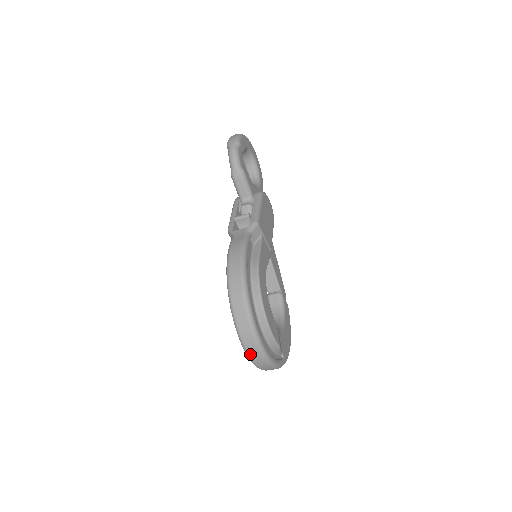
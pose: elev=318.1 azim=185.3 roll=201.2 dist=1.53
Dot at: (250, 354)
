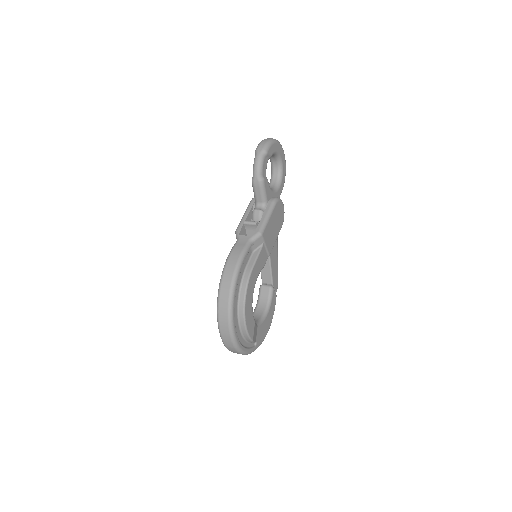
Dot at: (225, 343)
